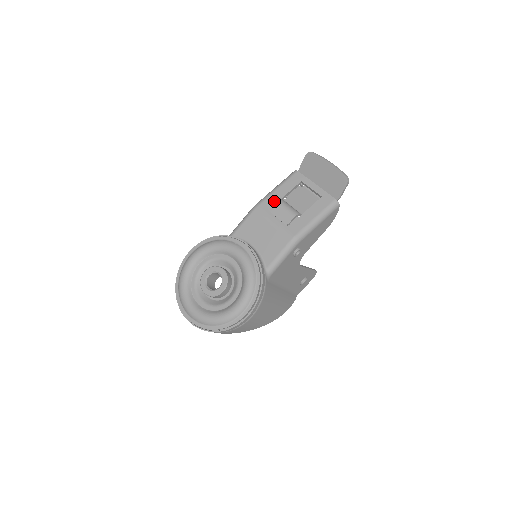
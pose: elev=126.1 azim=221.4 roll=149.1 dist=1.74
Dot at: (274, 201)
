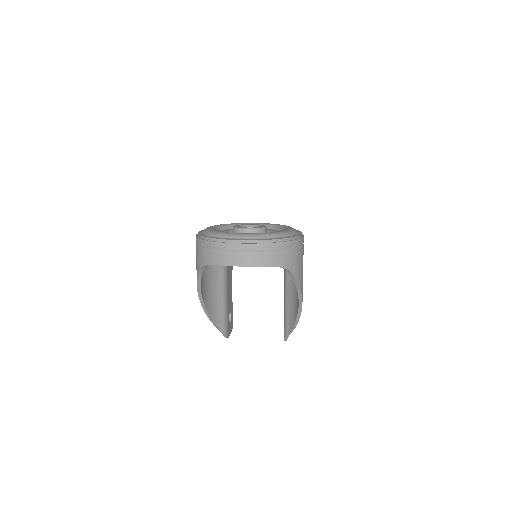
Dot at: occluded
